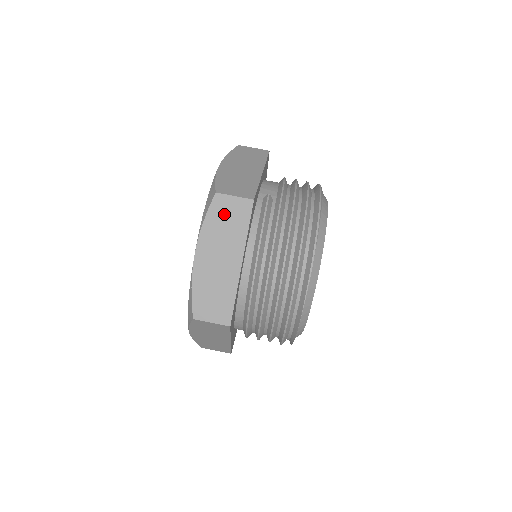
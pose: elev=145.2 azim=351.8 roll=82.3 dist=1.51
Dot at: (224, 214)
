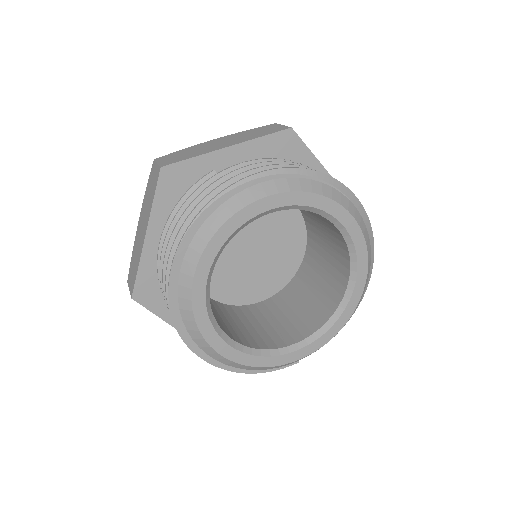
Dot at: (151, 182)
